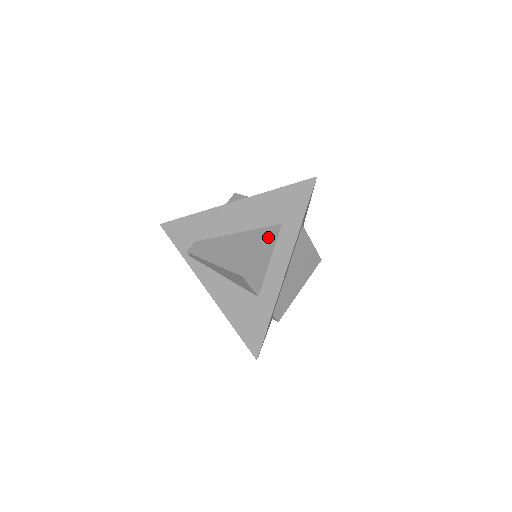
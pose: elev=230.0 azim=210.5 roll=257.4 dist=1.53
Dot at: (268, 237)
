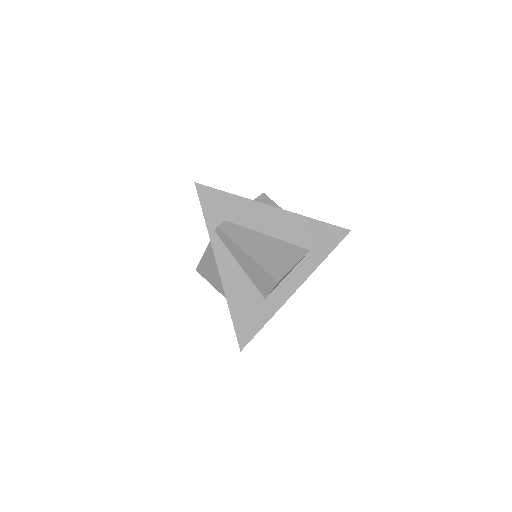
Dot at: (299, 256)
